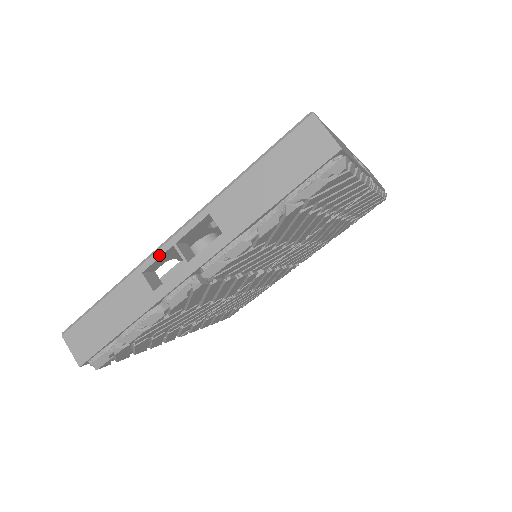
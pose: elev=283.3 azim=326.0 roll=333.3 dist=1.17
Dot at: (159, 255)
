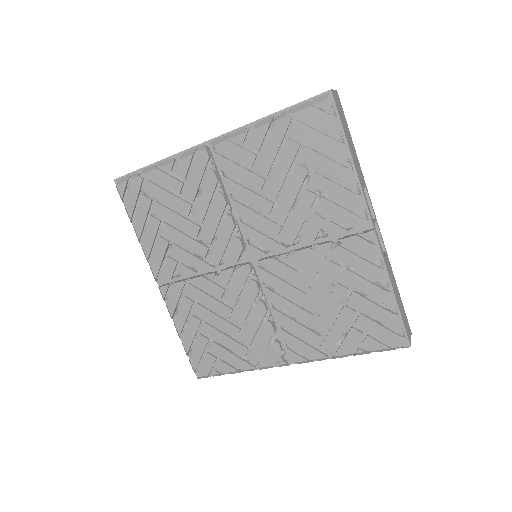
Dot at: occluded
